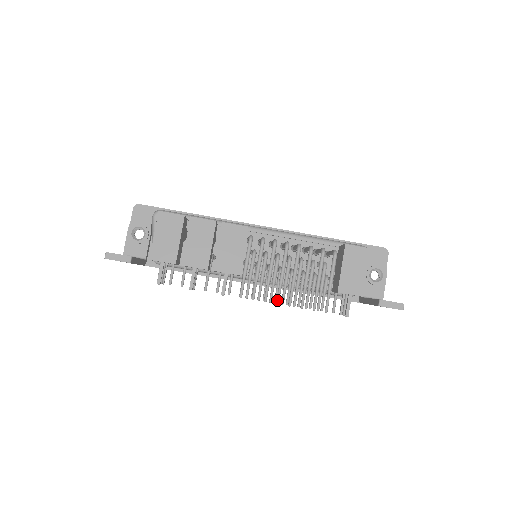
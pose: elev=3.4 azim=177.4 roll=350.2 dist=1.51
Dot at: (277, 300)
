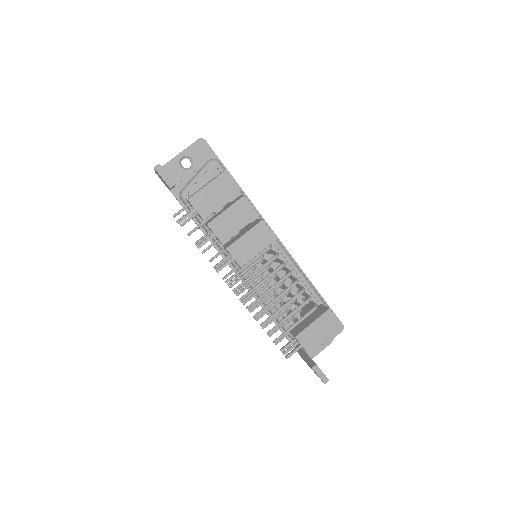
Dot at: (249, 306)
